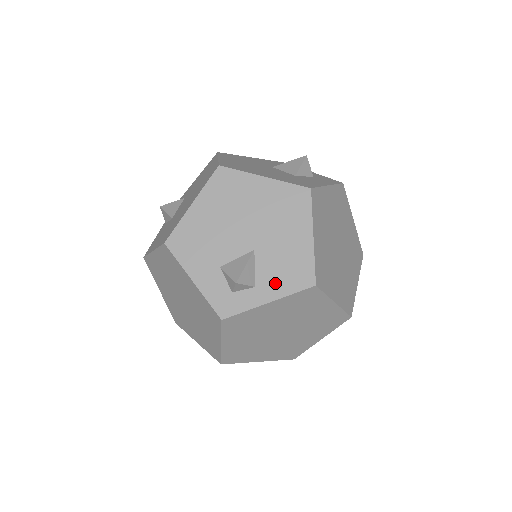
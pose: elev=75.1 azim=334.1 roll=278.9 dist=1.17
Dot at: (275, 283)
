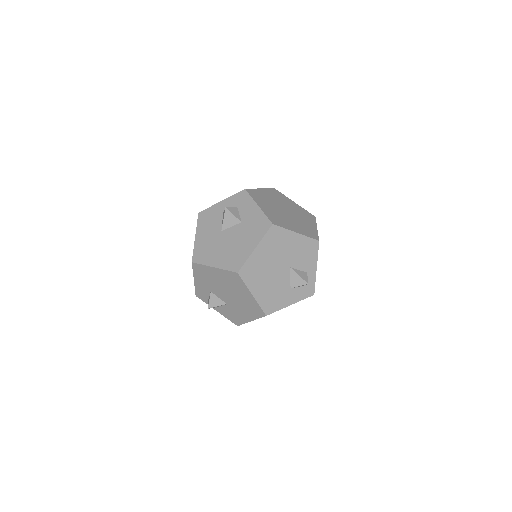
Dot at: (310, 262)
